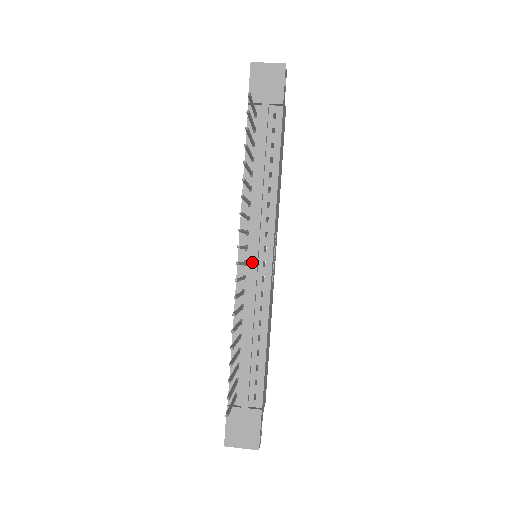
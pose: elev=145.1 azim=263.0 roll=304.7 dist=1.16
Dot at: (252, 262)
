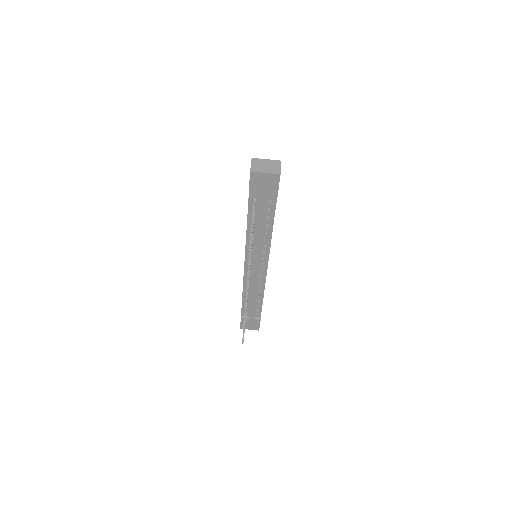
Dot at: (254, 272)
